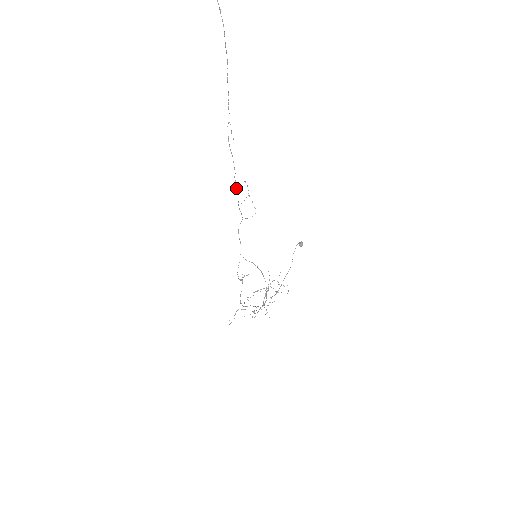
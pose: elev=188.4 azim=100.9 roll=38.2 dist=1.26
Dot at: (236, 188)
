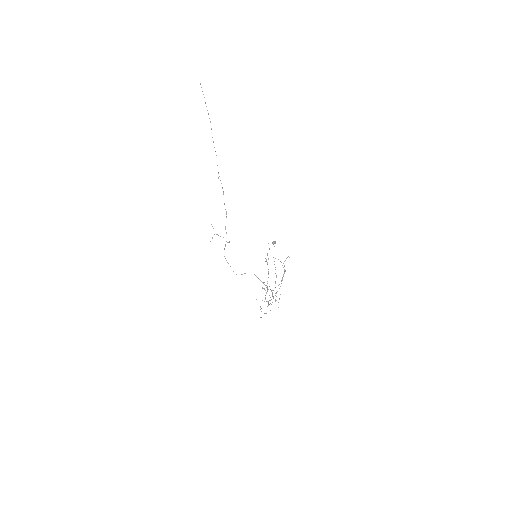
Dot at: (226, 211)
